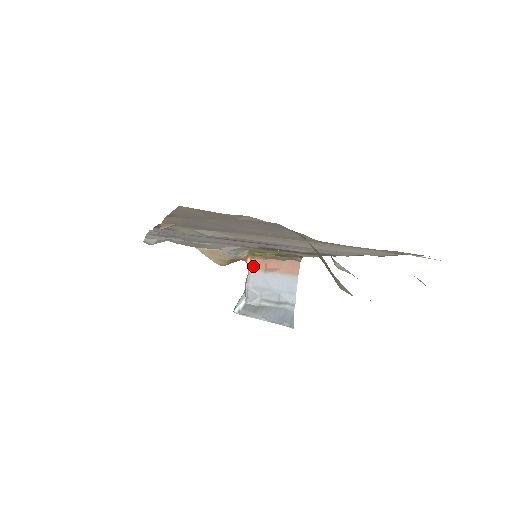
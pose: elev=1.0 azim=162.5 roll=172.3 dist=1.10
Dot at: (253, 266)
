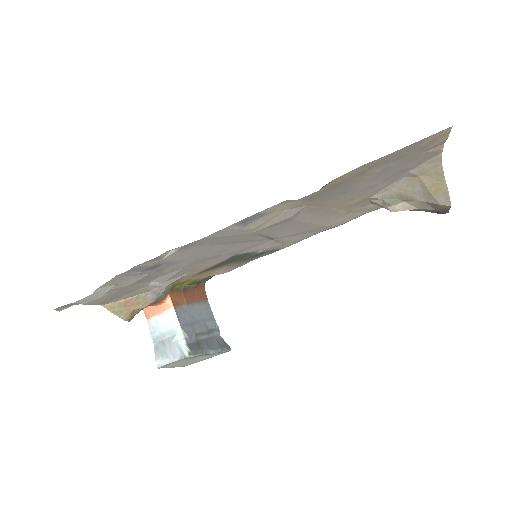
Dot at: (175, 303)
